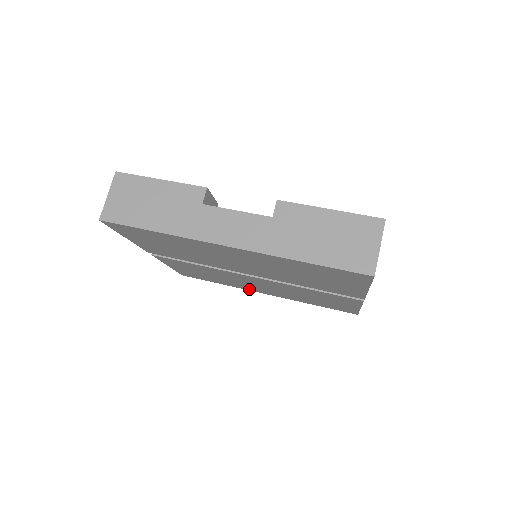
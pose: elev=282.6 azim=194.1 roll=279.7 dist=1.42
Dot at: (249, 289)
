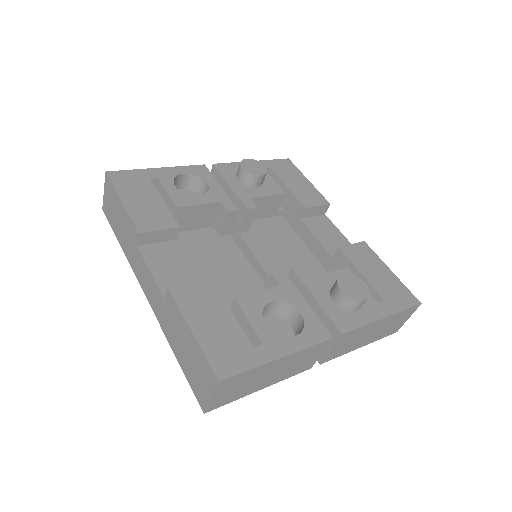
Dot at: occluded
